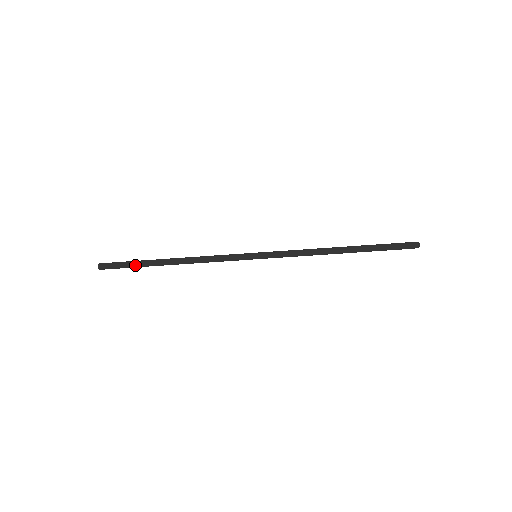
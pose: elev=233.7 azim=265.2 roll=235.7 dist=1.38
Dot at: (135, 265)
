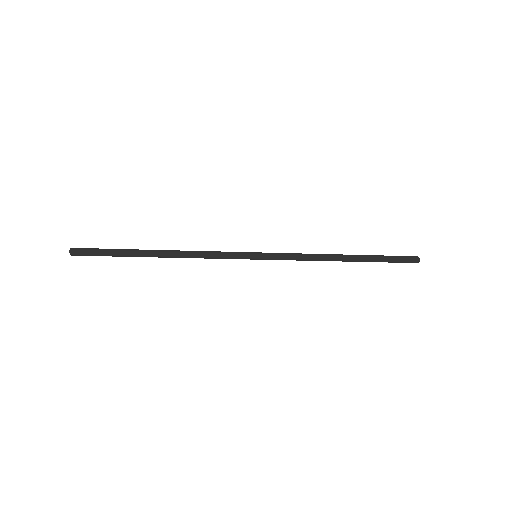
Dot at: (117, 256)
